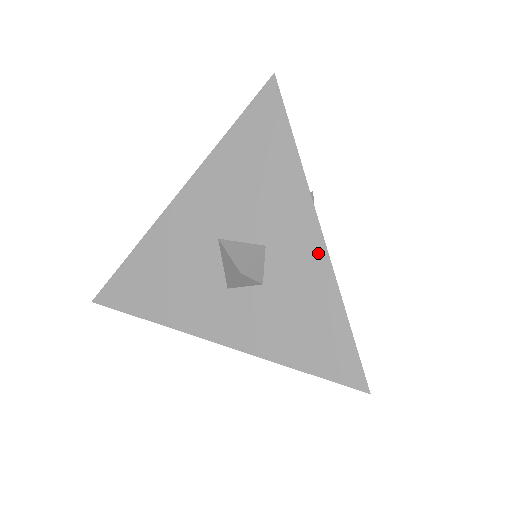
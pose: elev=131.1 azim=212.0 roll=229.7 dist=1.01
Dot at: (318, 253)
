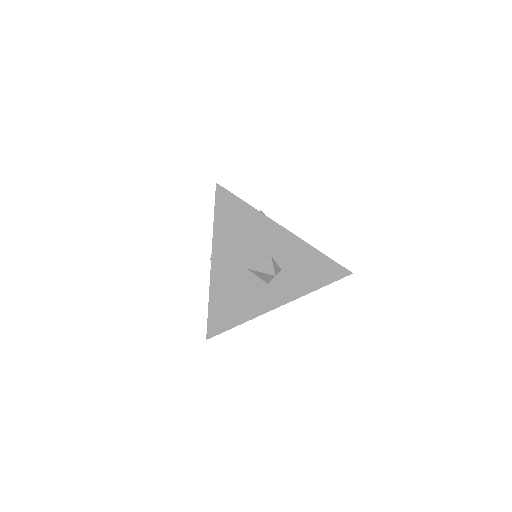
Dot at: (296, 241)
